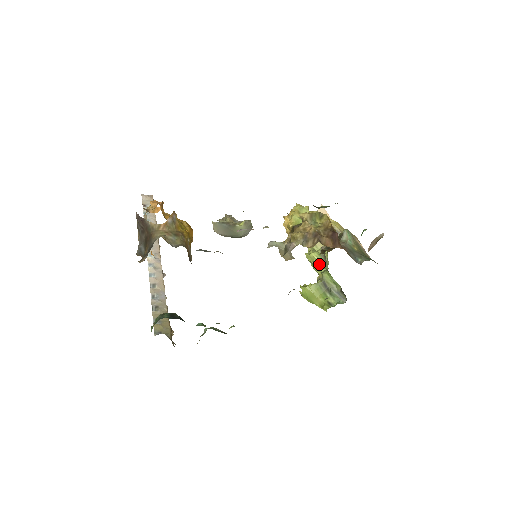
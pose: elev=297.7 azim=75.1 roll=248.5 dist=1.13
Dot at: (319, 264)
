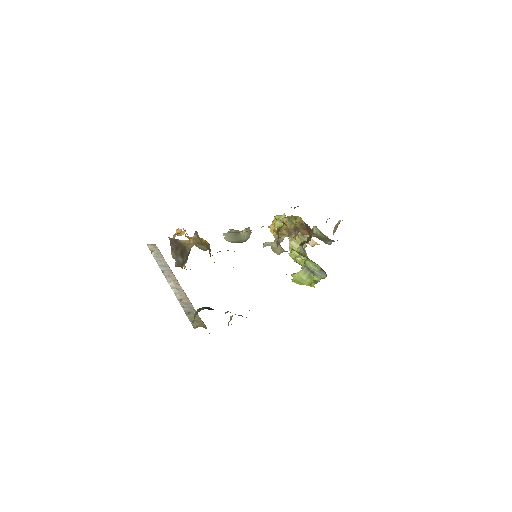
Dot at: (300, 257)
